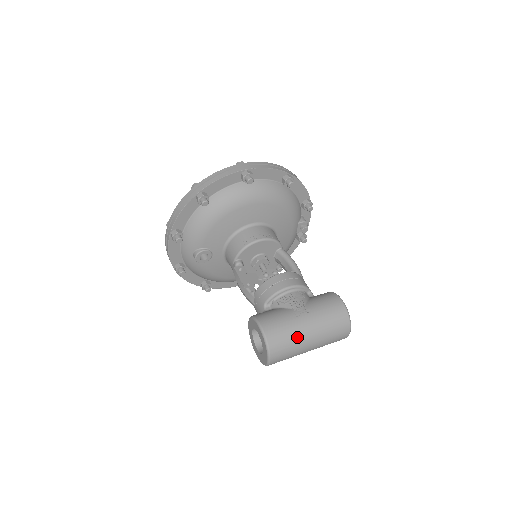
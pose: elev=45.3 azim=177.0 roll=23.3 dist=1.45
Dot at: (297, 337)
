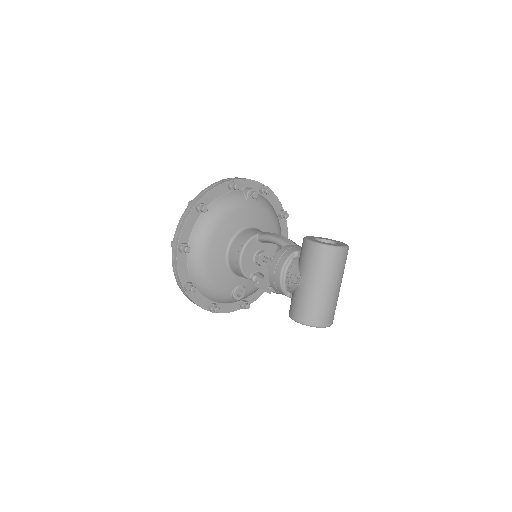
Dot at: (319, 300)
